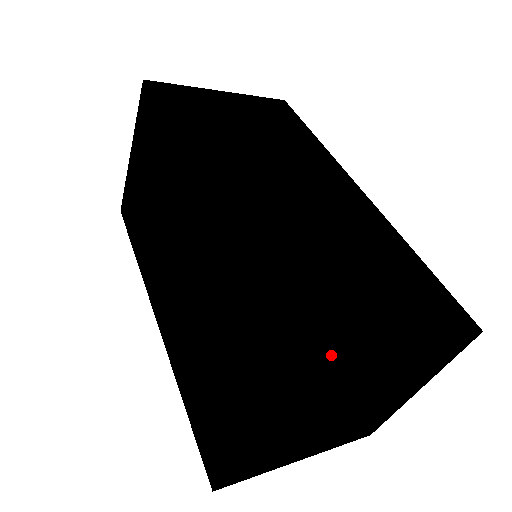
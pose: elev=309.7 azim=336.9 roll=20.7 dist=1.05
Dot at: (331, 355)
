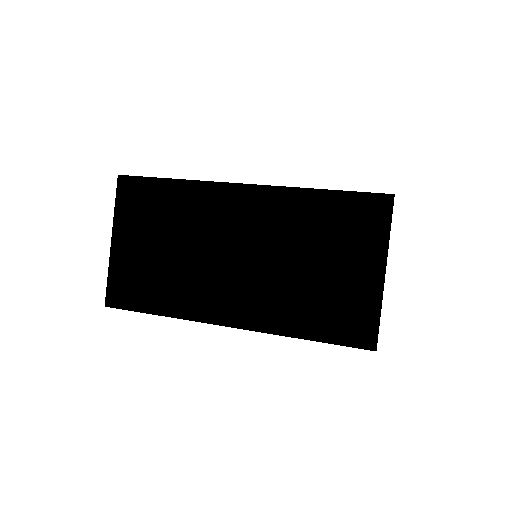
Dot at: occluded
